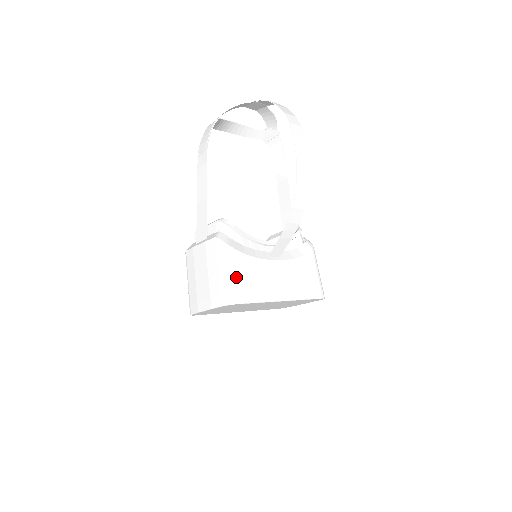
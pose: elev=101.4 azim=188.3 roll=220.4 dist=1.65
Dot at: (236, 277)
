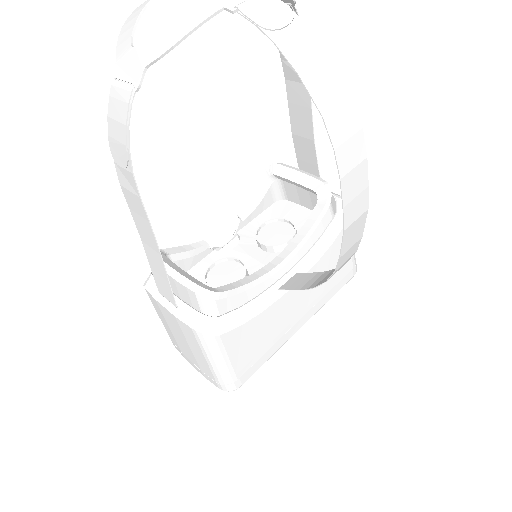
Dot at: (235, 362)
